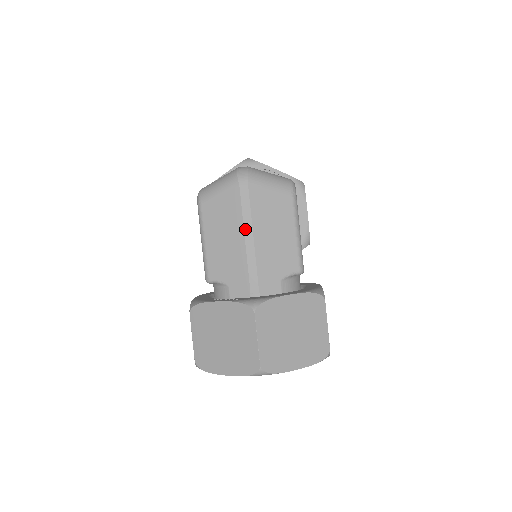
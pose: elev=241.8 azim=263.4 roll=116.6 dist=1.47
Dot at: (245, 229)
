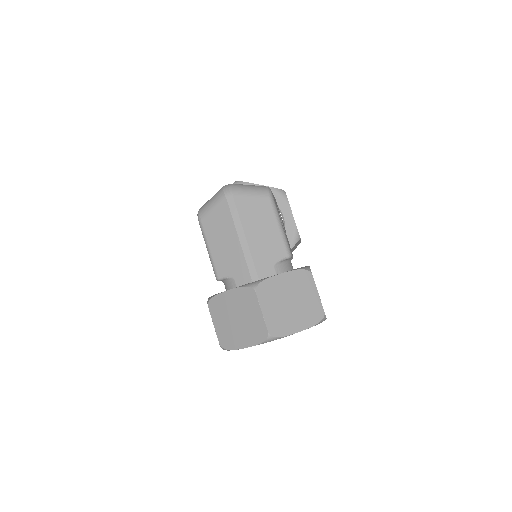
Dot at: (237, 231)
